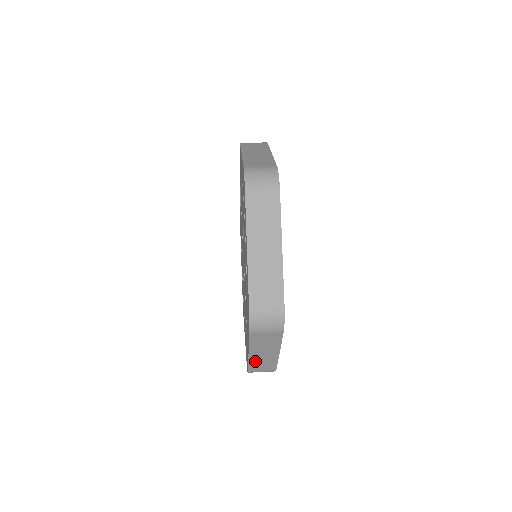
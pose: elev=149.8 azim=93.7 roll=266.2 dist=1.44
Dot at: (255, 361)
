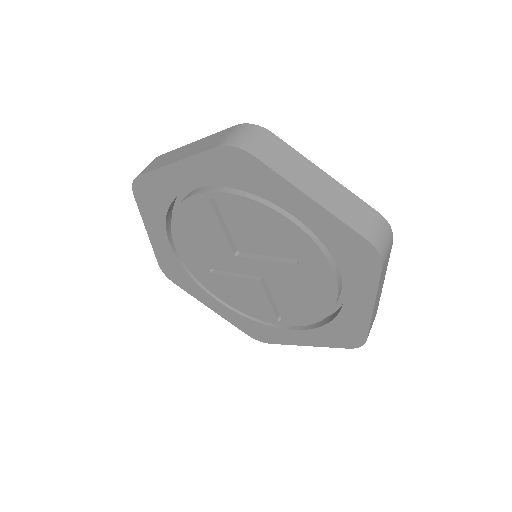
Dot at: occluded
